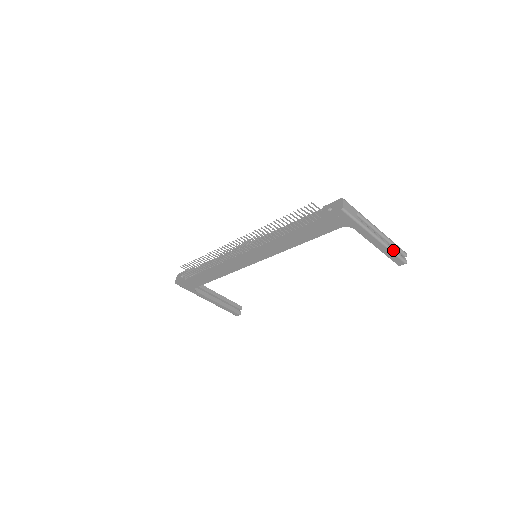
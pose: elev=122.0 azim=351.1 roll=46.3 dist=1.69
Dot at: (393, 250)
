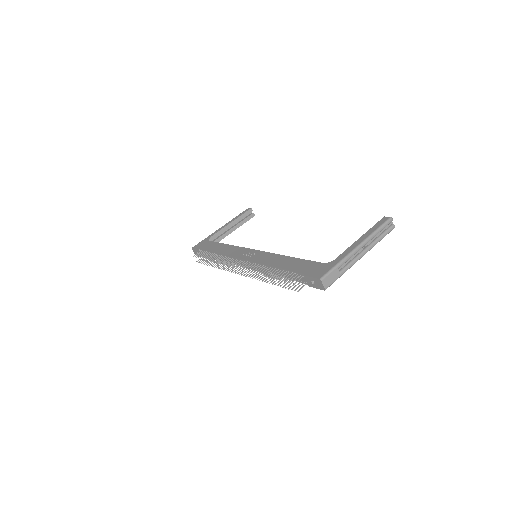
Dot at: (379, 241)
